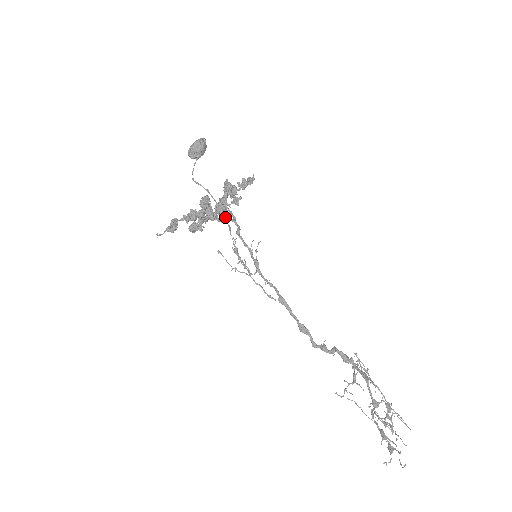
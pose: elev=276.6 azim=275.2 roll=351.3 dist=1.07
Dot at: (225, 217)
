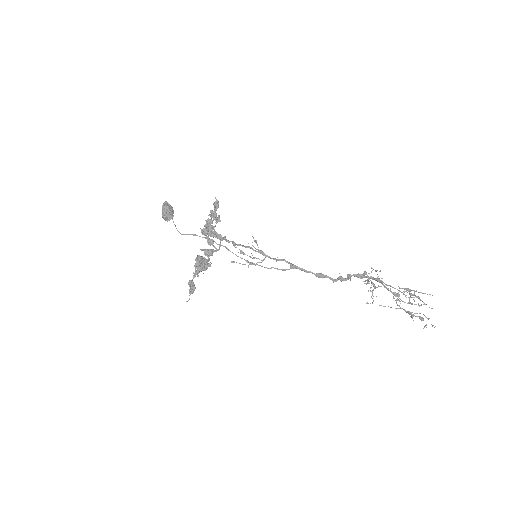
Dot at: occluded
